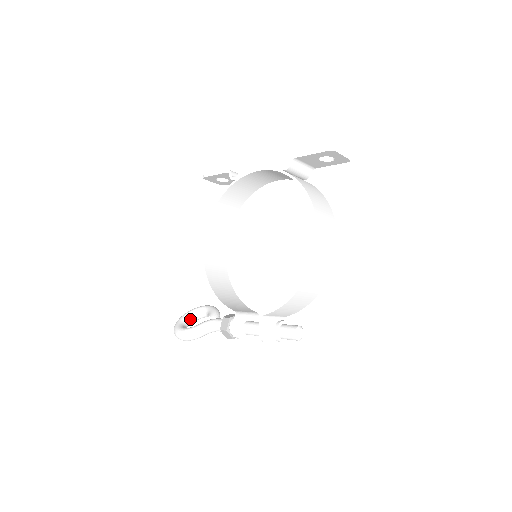
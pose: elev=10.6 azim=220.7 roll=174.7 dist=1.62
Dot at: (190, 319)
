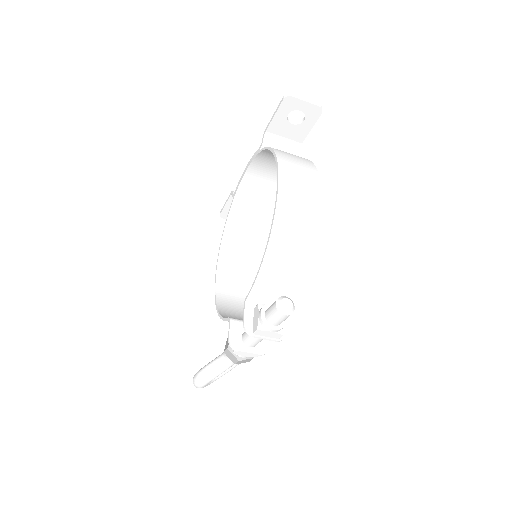
Dot at: occluded
